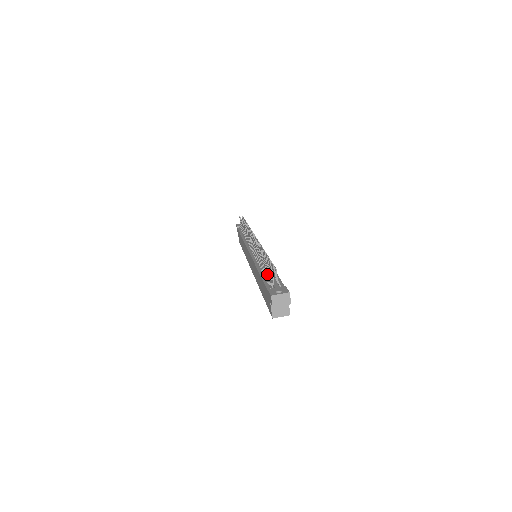
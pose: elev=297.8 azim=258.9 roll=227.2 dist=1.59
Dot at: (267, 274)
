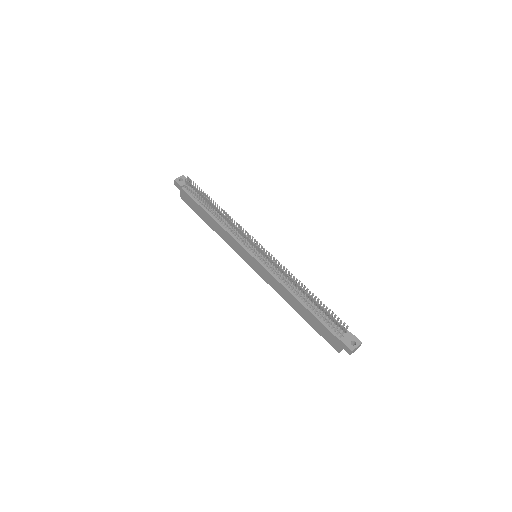
Dot at: (324, 317)
